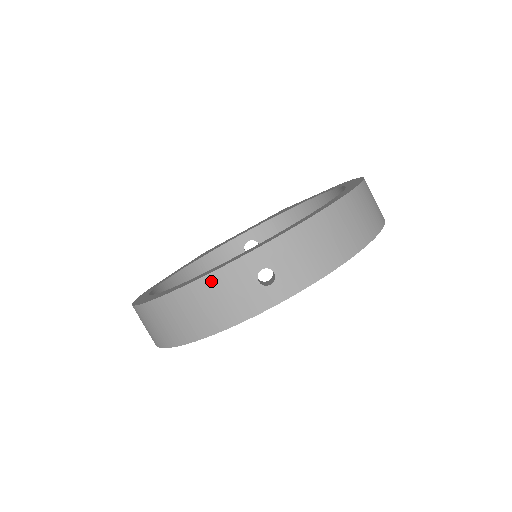
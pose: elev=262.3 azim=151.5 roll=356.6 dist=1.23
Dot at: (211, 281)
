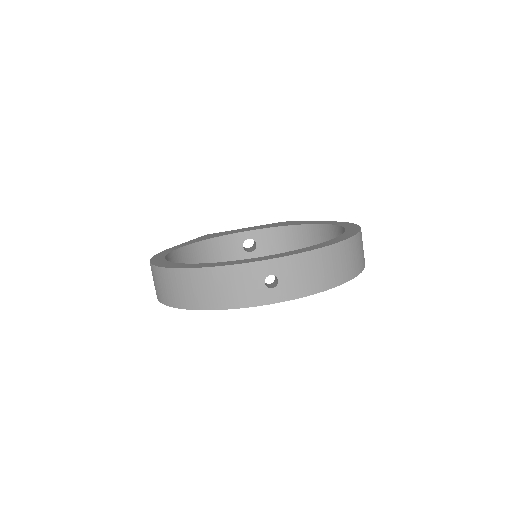
Dot at: (230, 271)
